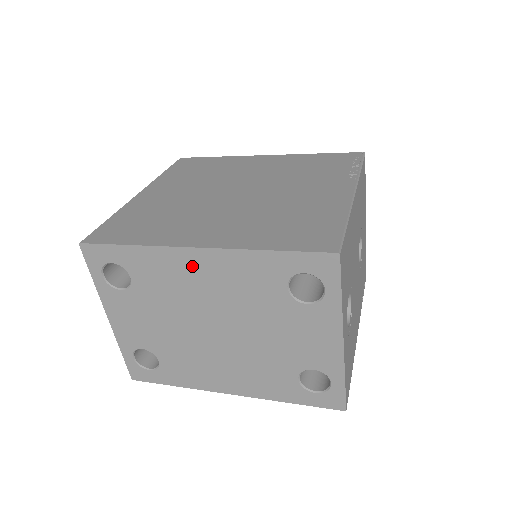
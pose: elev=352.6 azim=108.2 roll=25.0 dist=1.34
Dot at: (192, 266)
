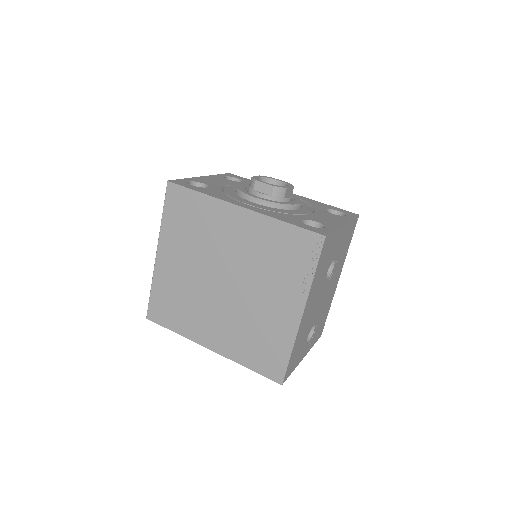
Dot at: occluded
